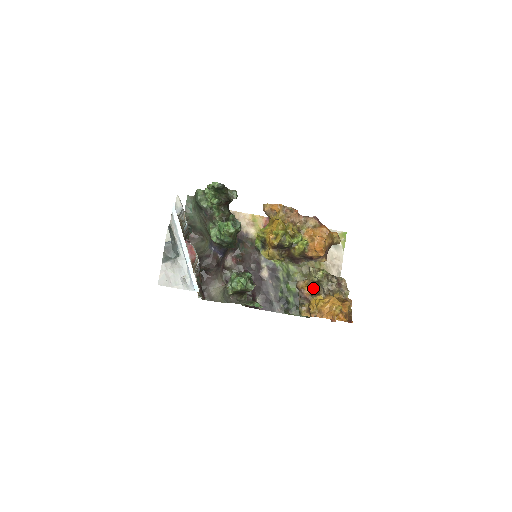
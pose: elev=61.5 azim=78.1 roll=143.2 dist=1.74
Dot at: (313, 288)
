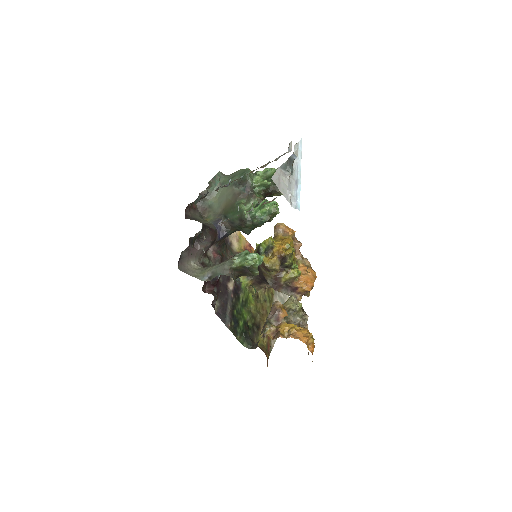
Dot at: occluded
